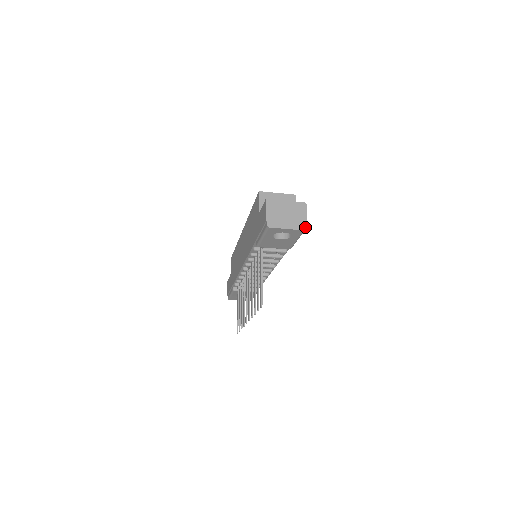
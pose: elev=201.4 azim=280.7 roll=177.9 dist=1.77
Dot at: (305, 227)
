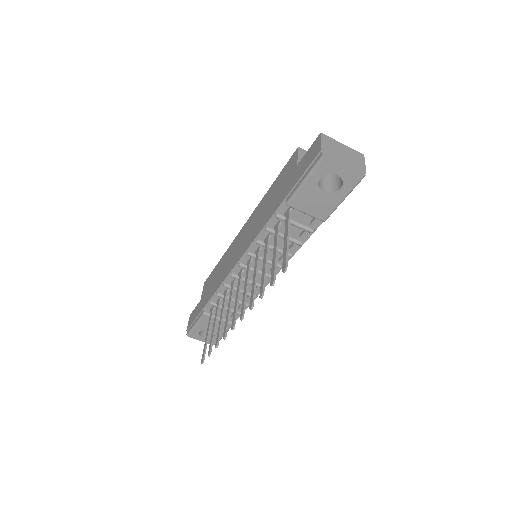
Dot at: (364, 174)
